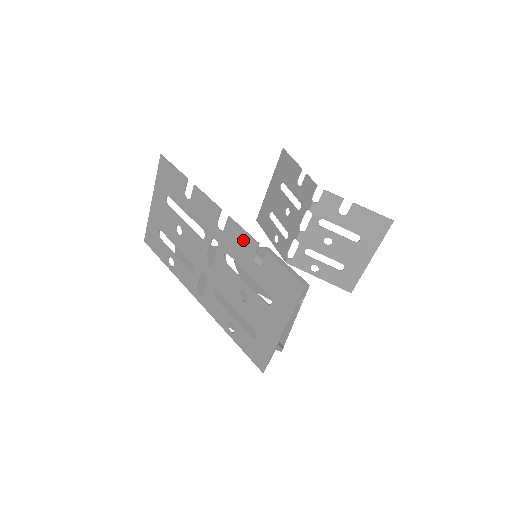
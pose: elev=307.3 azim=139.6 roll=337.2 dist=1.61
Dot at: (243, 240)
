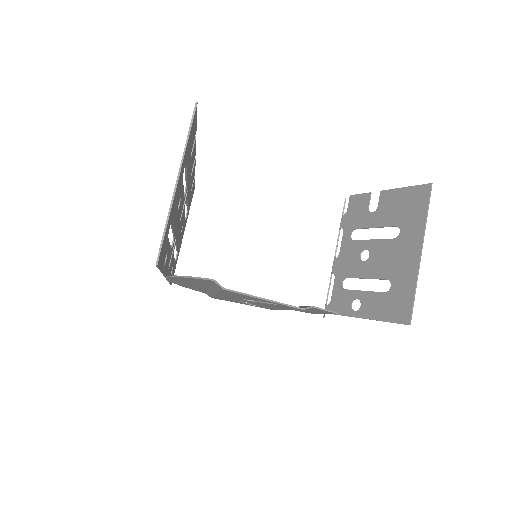
Dot at: occluded
